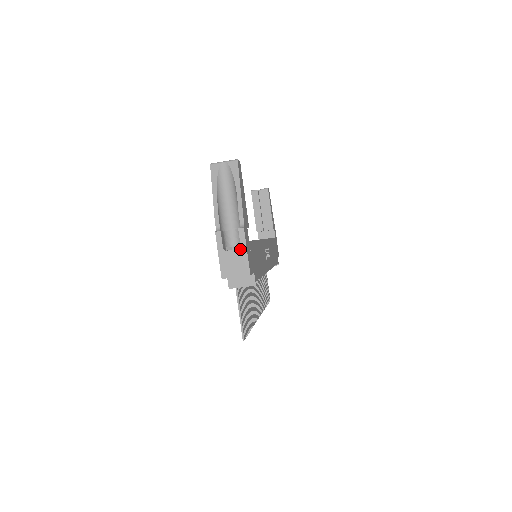
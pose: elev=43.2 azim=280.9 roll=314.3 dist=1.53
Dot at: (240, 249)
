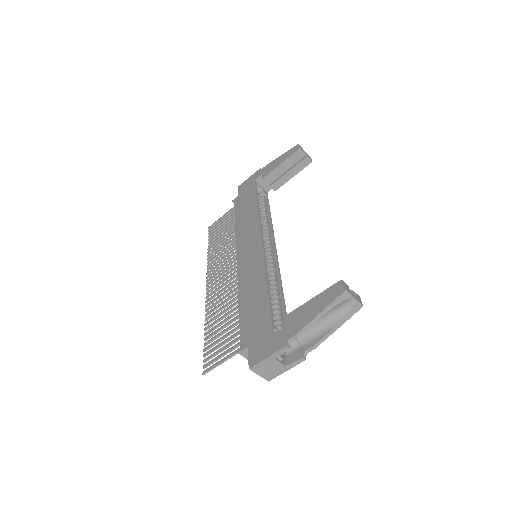
Dot at: (285, 366)
